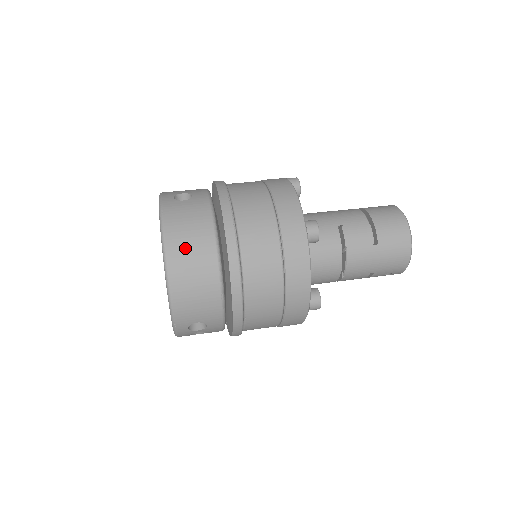
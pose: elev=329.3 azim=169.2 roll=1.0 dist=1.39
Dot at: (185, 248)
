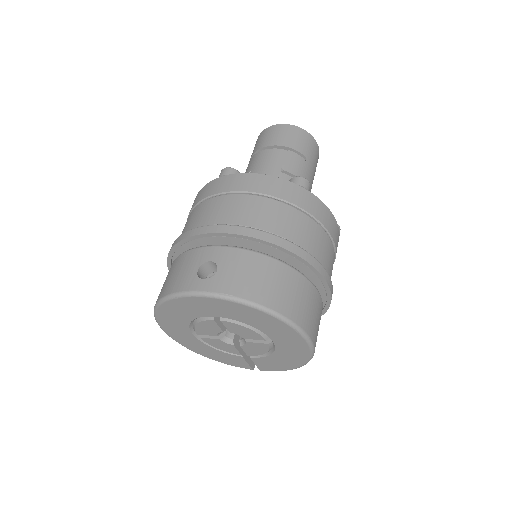
Dot at: (280, 293)
